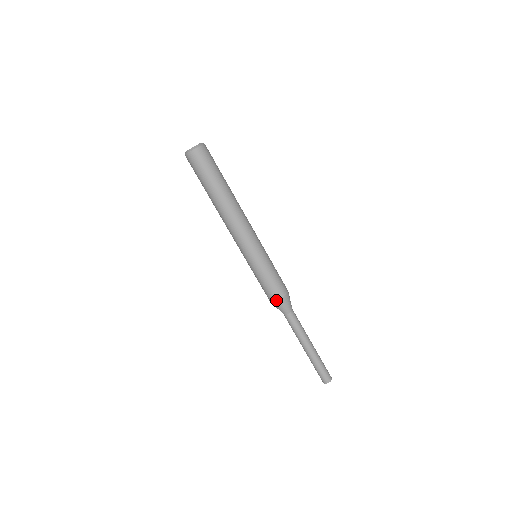
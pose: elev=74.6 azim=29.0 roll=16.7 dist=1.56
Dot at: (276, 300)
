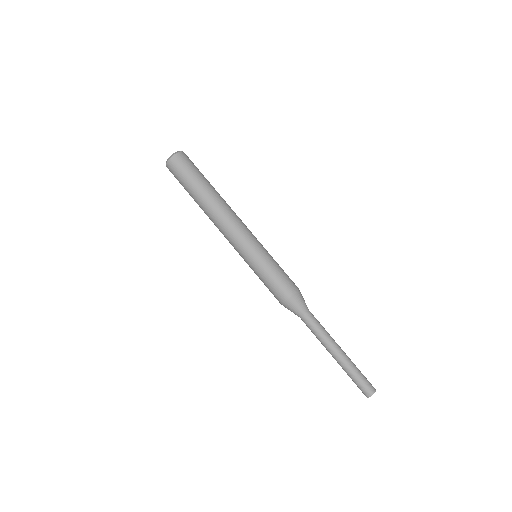
Dot at: (281, 303)
